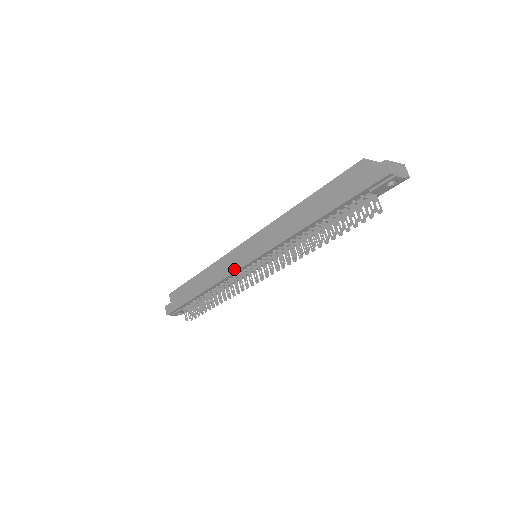
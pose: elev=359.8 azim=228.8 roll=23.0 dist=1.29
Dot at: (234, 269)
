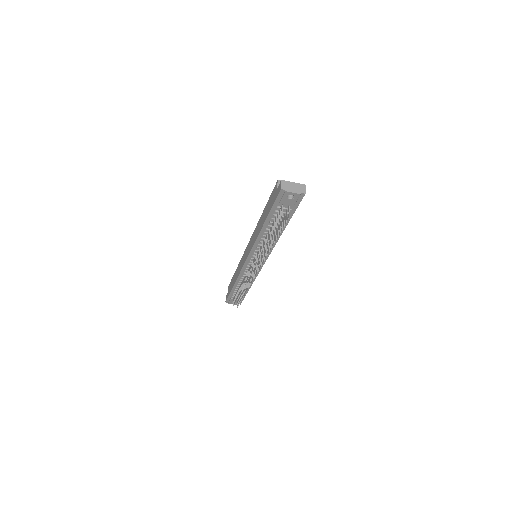
Dot at: (243, 264)
